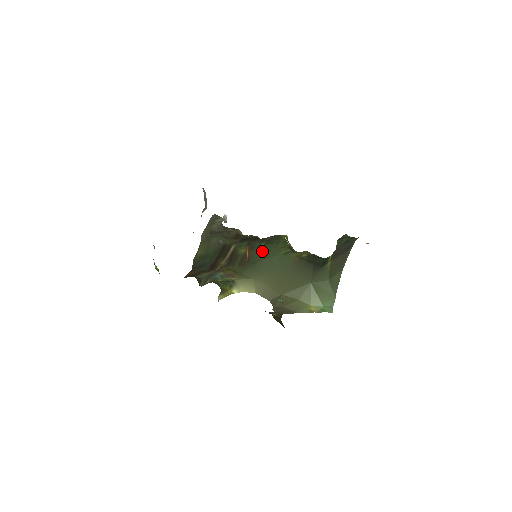
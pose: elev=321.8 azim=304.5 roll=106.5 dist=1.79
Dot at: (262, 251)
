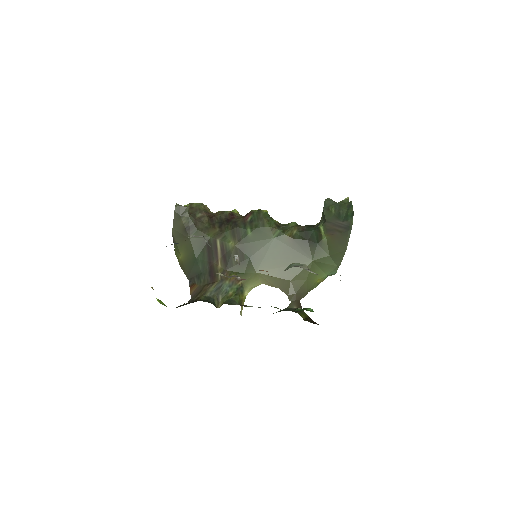
Dot at: (252, 240)
